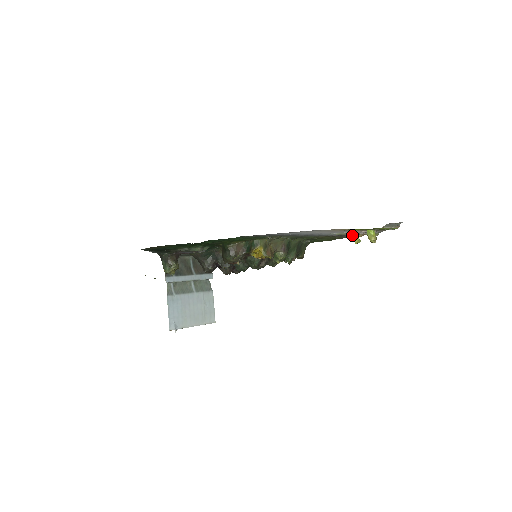
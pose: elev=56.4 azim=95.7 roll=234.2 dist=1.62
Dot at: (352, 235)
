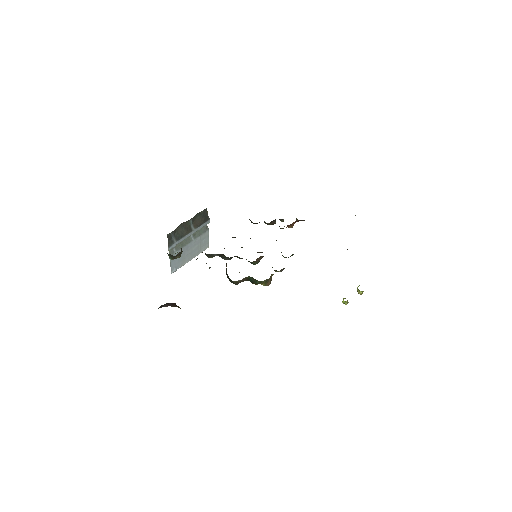
Dot at: (343, 302)
